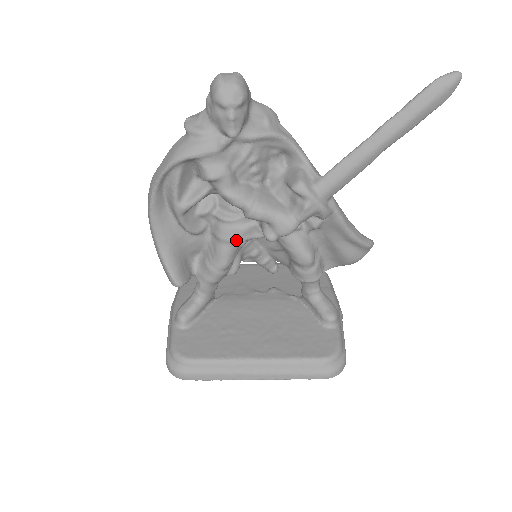
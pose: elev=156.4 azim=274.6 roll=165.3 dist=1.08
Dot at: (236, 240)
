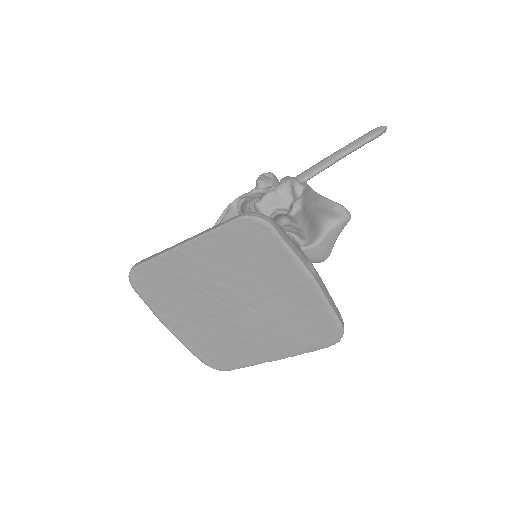
Dot at: occluded
